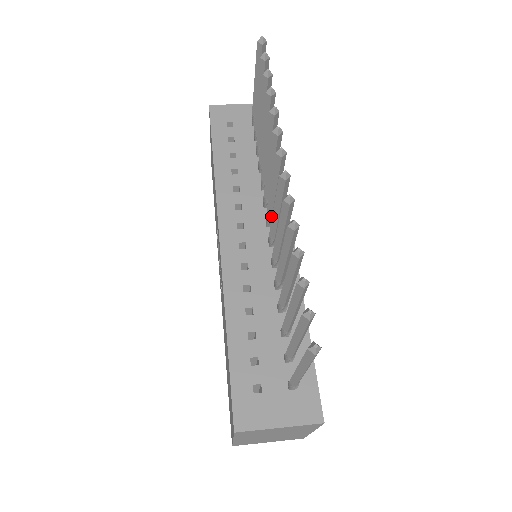
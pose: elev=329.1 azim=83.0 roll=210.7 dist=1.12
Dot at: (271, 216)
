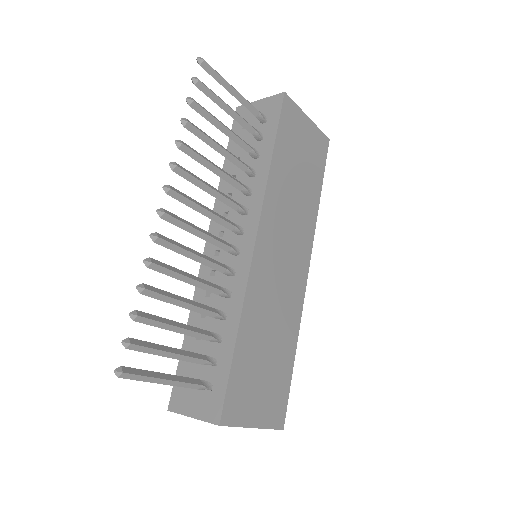
Dot at: (228, 228)
